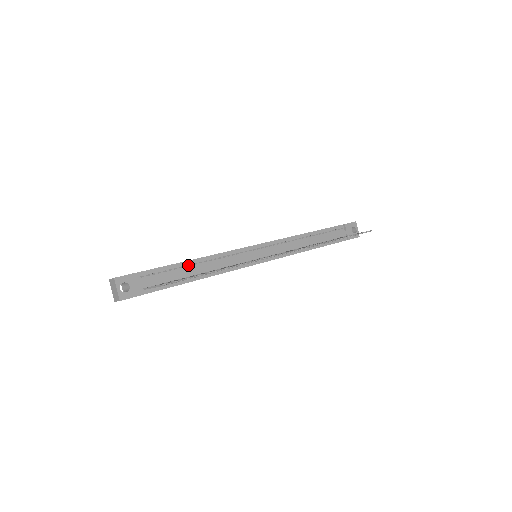
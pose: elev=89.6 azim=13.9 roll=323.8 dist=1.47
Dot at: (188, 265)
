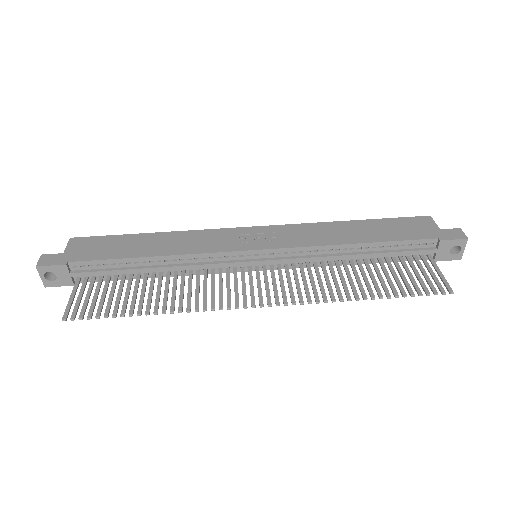
Dot at: (140, 262)
